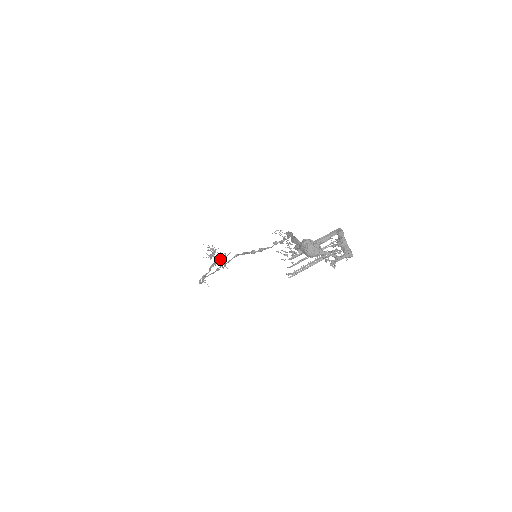
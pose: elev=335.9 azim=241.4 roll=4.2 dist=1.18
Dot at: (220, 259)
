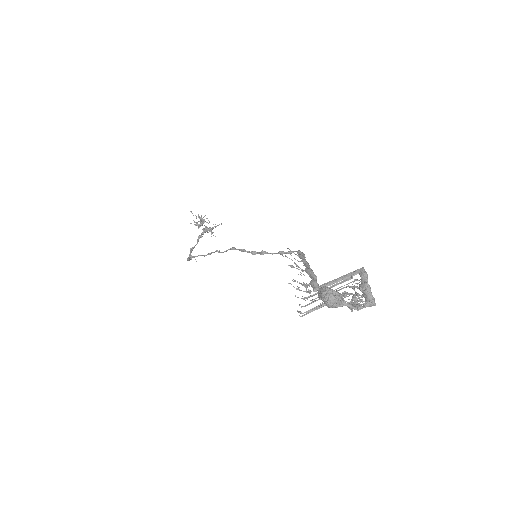
Dot at: (209, 230)
